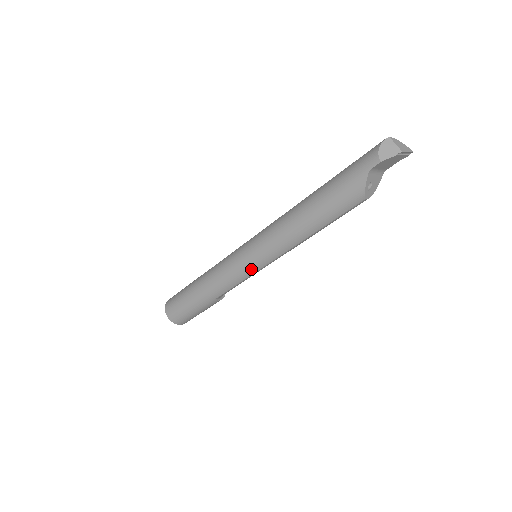
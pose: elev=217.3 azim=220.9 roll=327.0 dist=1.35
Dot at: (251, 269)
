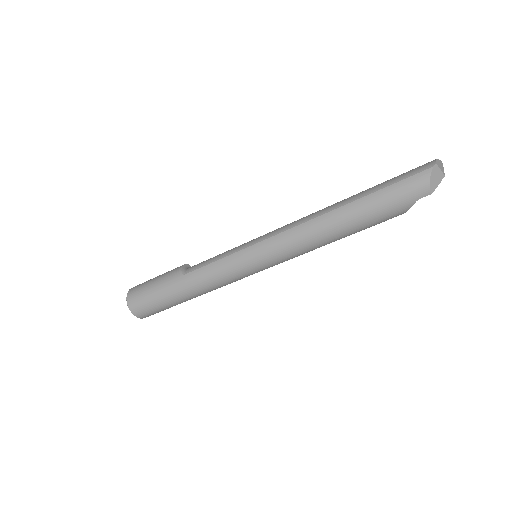
Dot at: (257, 272)
